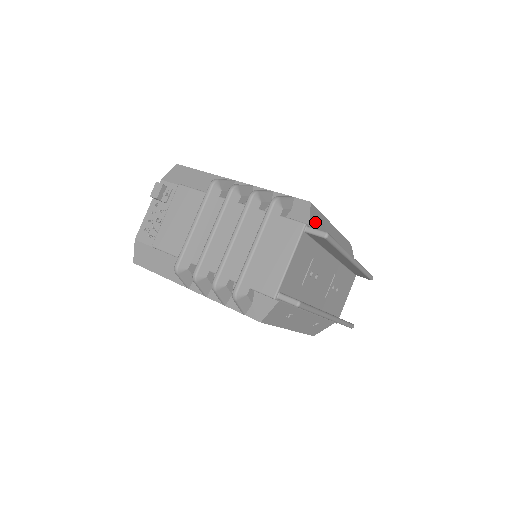
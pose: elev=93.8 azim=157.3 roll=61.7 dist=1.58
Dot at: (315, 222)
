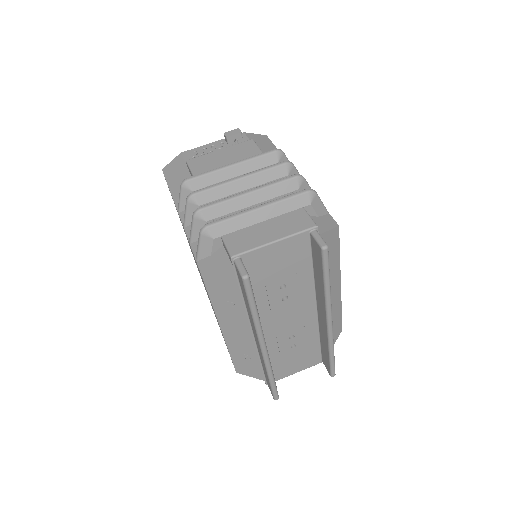
Dot at: (327, 244)
